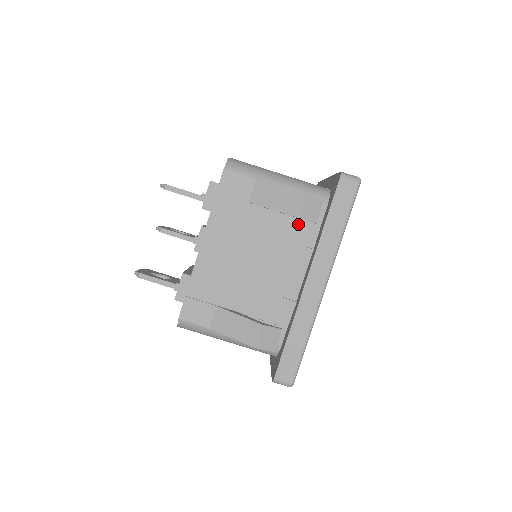
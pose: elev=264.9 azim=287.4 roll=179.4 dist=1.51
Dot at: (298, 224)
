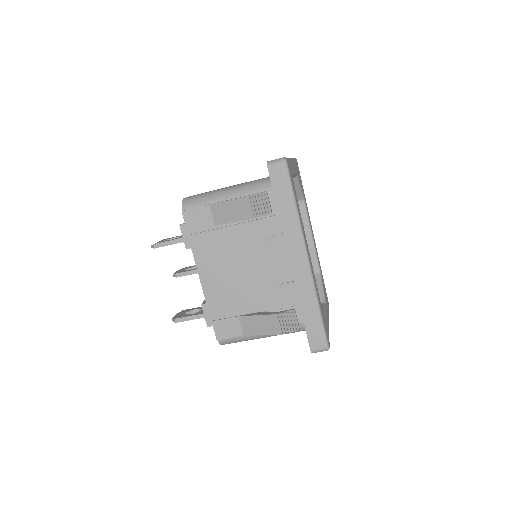
Dot at: (261, 221)
